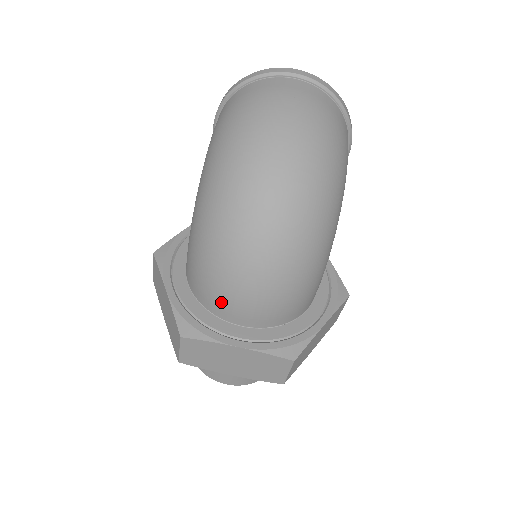
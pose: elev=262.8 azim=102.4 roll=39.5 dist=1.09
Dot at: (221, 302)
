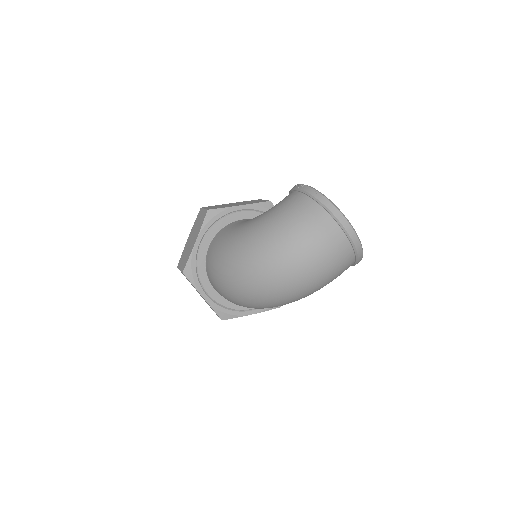
Dot at: (212, 279)
